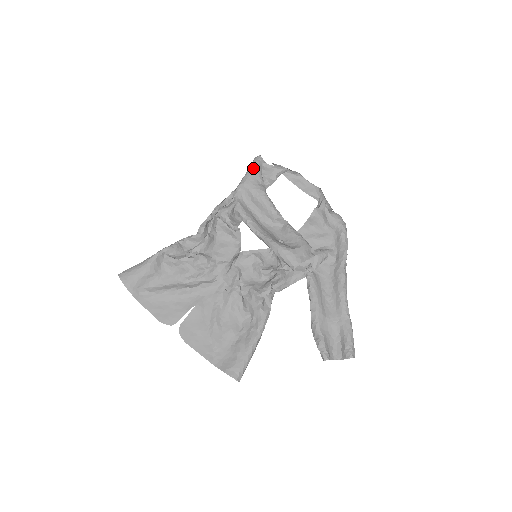
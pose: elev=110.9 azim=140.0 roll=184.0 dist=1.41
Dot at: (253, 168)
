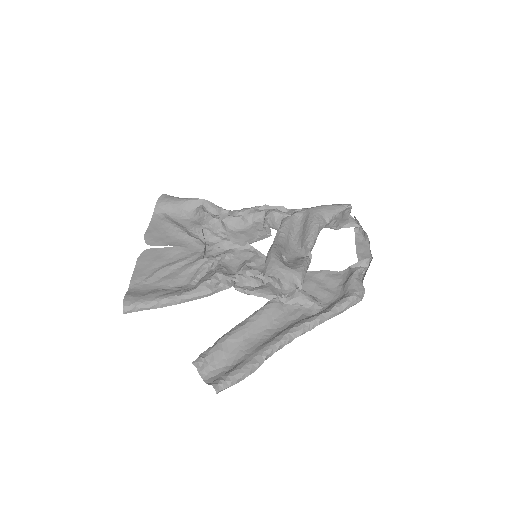
Dot at: (332, 205)
